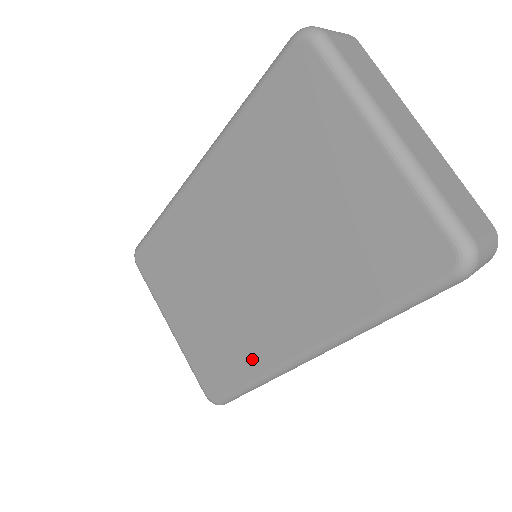
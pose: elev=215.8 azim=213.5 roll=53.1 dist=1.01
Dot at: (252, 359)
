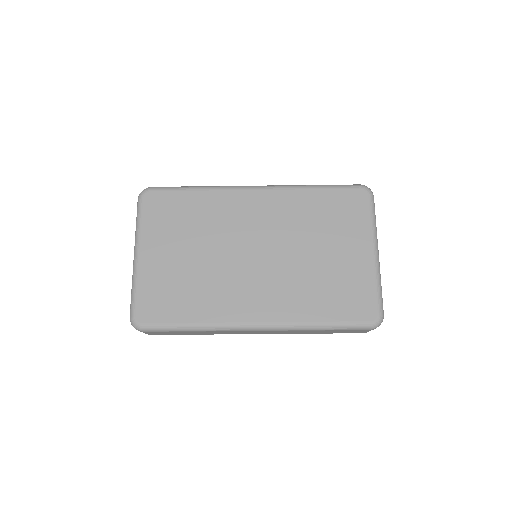
Dot at: (210, 310)
